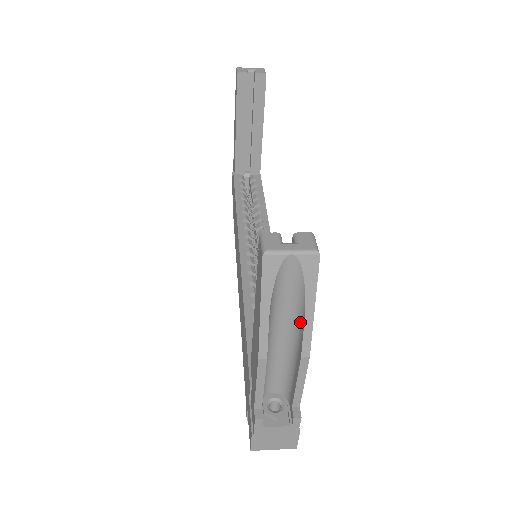
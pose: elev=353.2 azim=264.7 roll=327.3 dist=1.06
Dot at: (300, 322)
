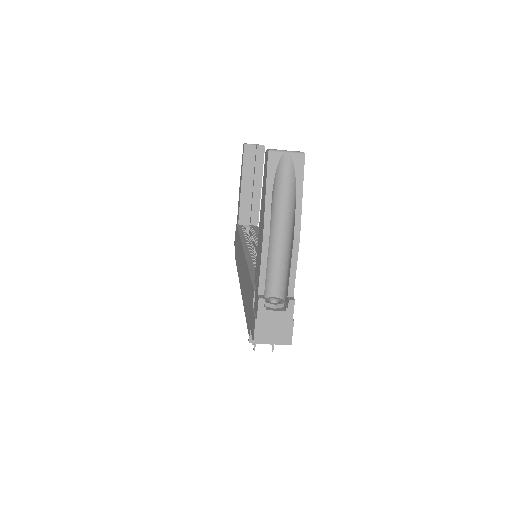
Dot at: (293, 210)
